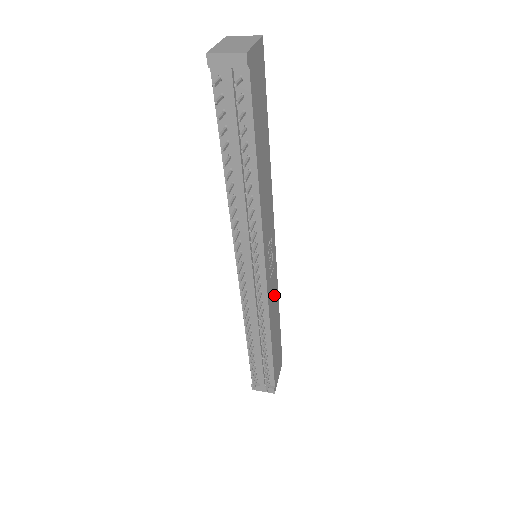
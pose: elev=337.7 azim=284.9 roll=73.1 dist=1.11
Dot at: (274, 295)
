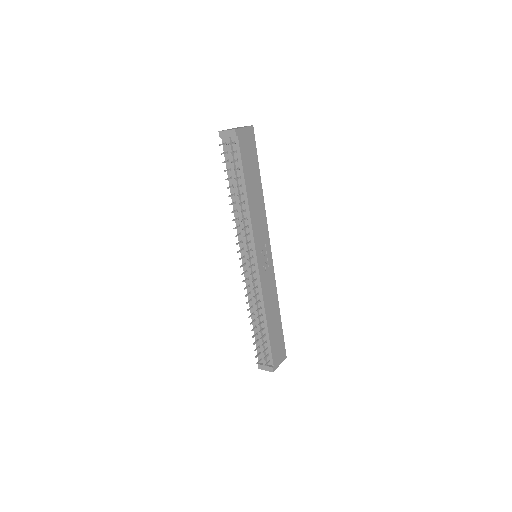
Dot at: (271, 289)
